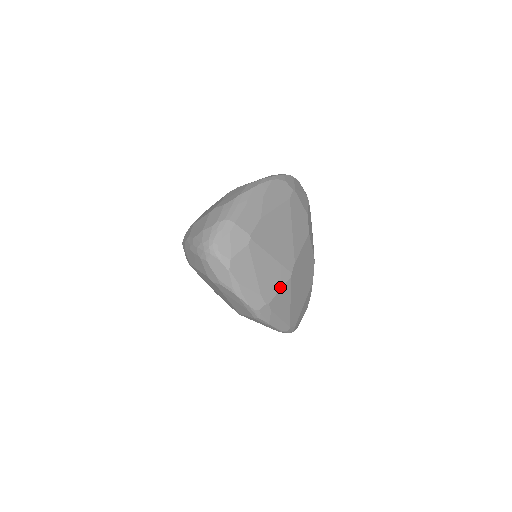
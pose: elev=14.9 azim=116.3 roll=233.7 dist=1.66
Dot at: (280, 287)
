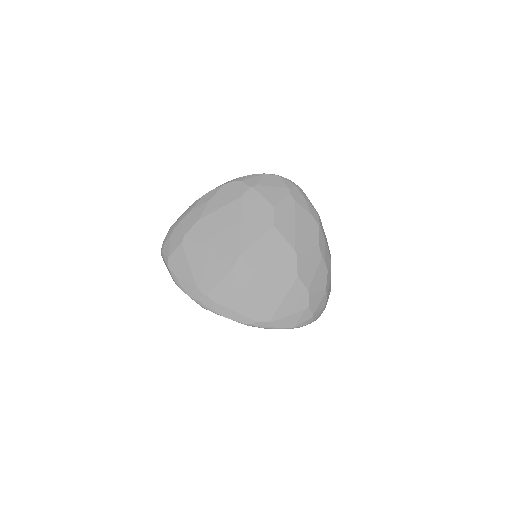
Dot at: (219, 279)
